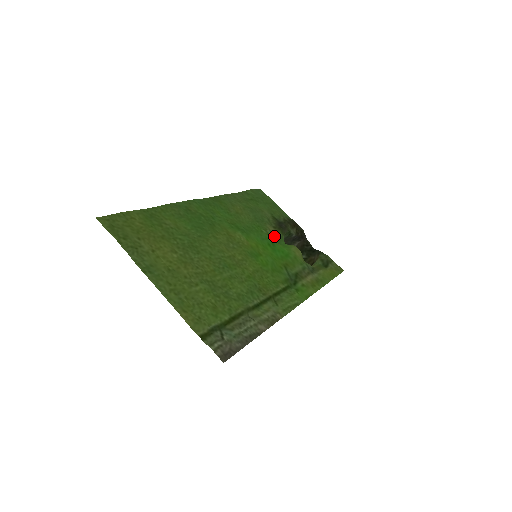
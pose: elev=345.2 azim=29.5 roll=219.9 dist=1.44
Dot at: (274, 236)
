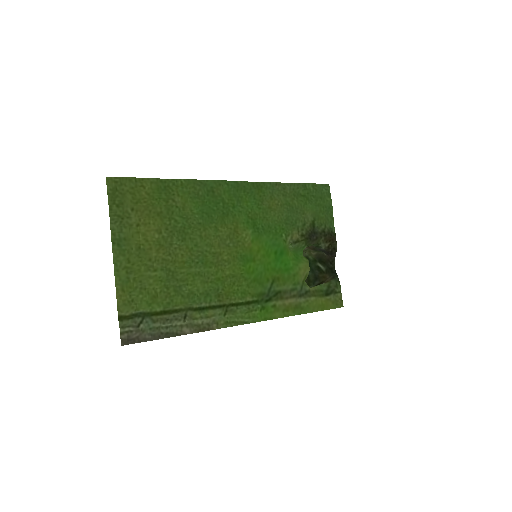
Dot at: (293, 244)
